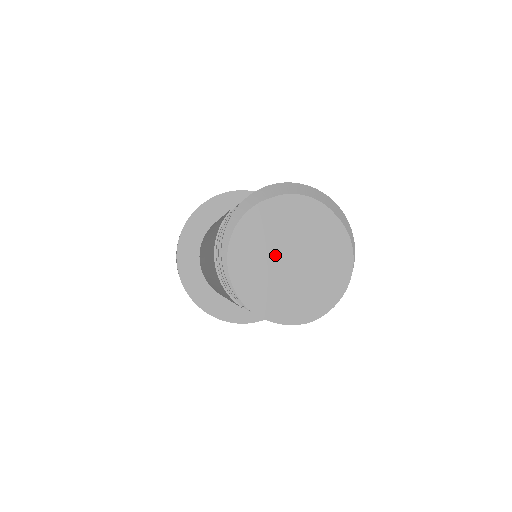
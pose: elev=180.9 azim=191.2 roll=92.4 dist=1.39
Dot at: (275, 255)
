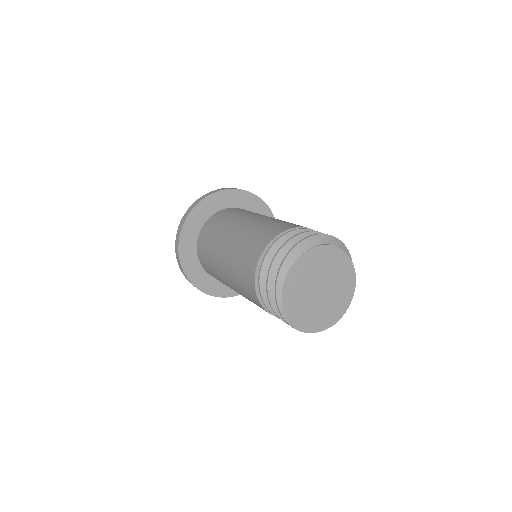
Dot at: (310, 292)
